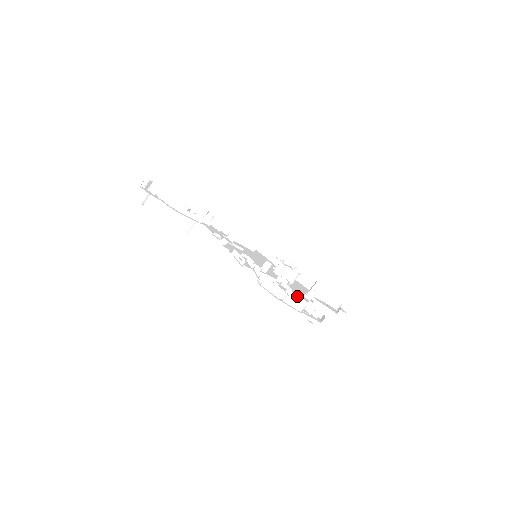
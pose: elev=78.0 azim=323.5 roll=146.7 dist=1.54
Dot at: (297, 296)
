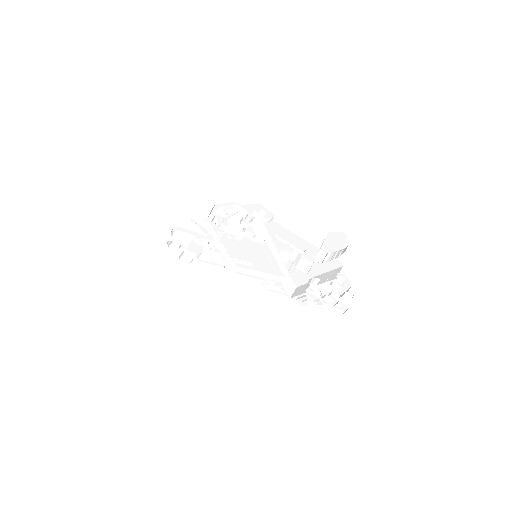
Dot at: occluded
